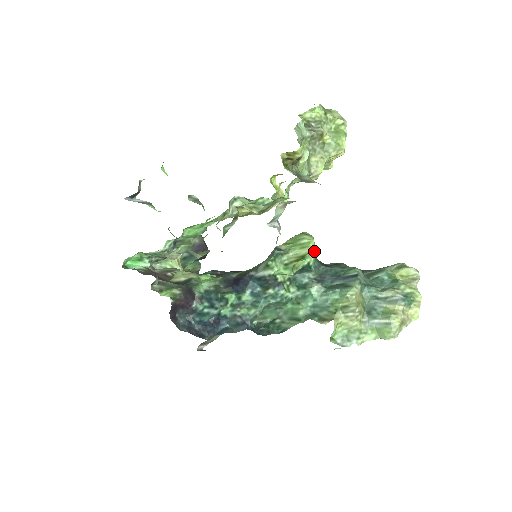
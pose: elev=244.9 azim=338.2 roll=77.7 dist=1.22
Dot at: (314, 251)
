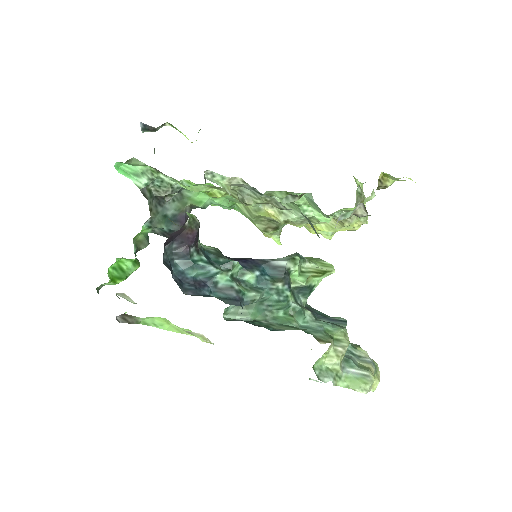
Dot at: occluded
